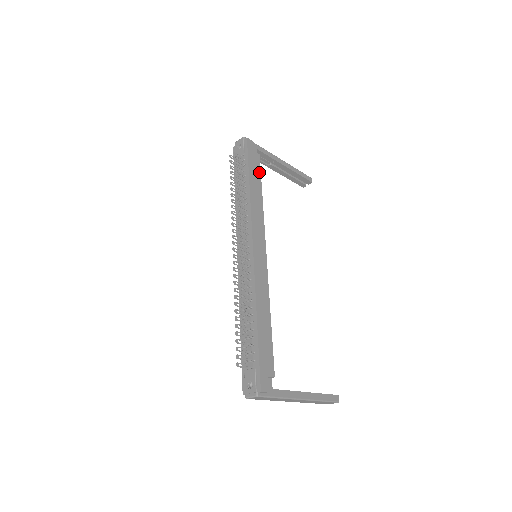
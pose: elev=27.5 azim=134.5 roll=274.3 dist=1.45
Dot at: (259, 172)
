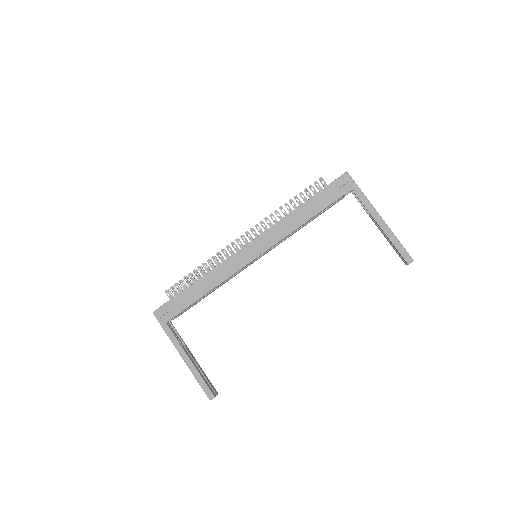
Dot at: (325, 206)
